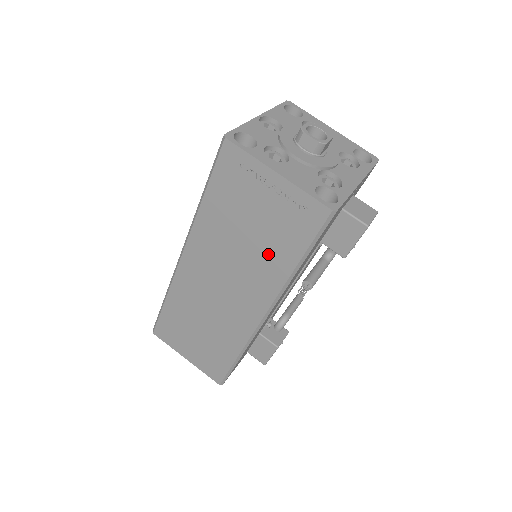
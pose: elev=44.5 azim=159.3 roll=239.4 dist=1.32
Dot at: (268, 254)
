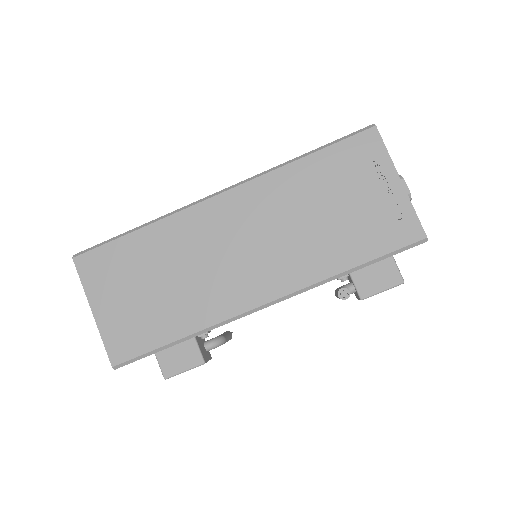
Dot at: (330, 243)
